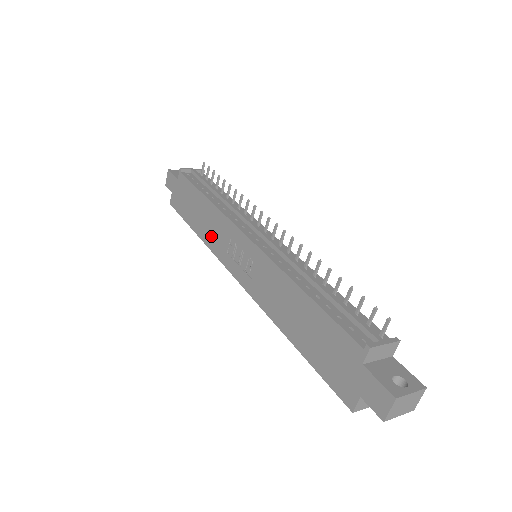
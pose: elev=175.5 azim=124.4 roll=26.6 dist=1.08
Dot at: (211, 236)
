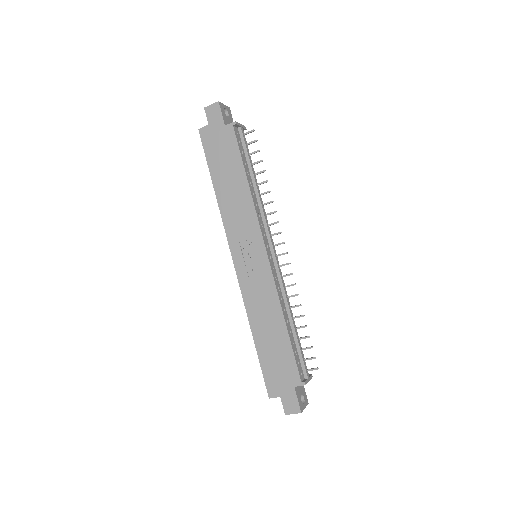
Dot at: (231, 211)
